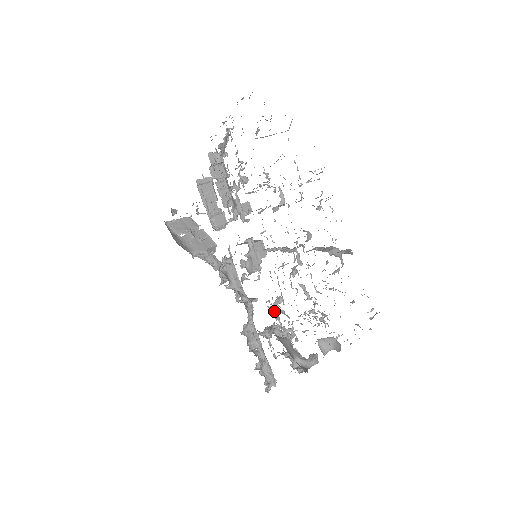
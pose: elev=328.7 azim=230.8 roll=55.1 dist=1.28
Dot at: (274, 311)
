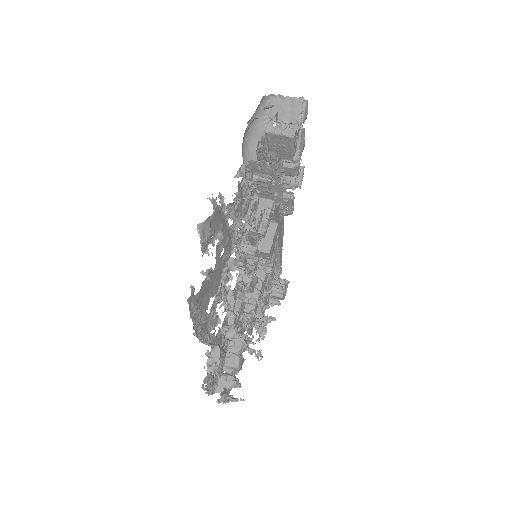
Dot at: occluded
